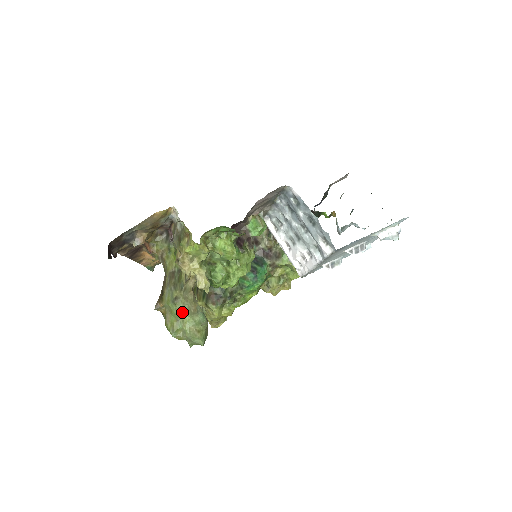
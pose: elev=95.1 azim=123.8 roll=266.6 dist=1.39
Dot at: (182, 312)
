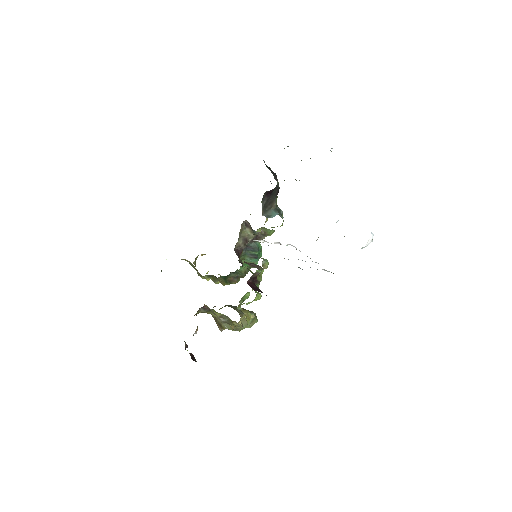
Dot at: occluded
